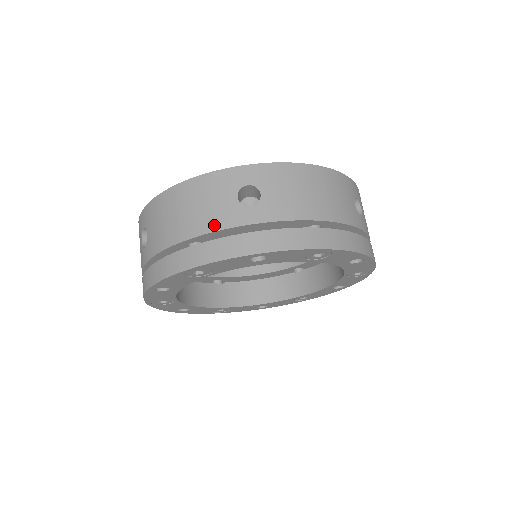
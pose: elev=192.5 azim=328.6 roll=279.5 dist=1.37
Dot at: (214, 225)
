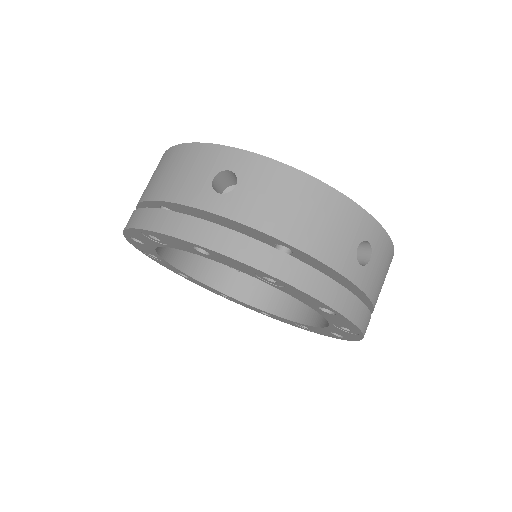
Dot at: (328, 257)
